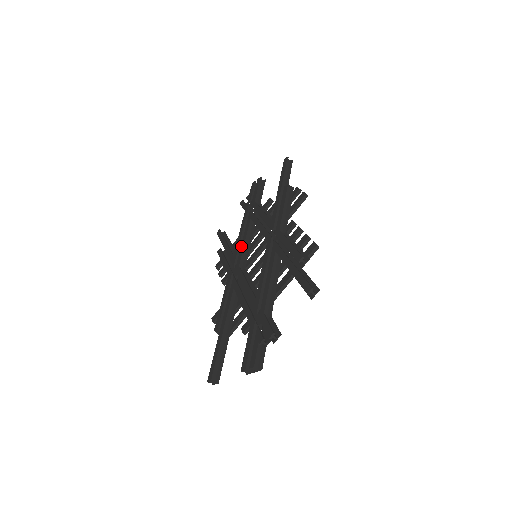
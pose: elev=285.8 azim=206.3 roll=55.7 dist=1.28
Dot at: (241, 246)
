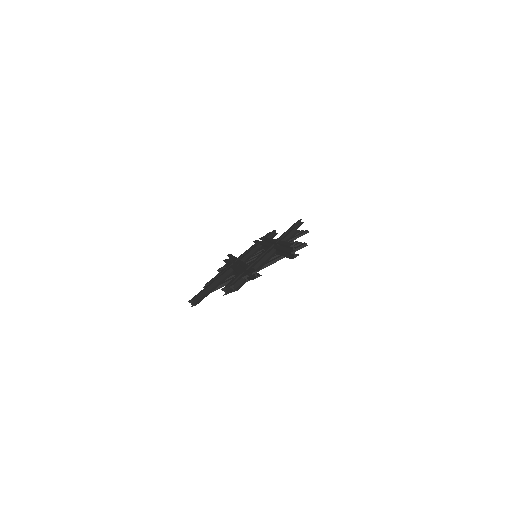
Dot at: (246, 253)
